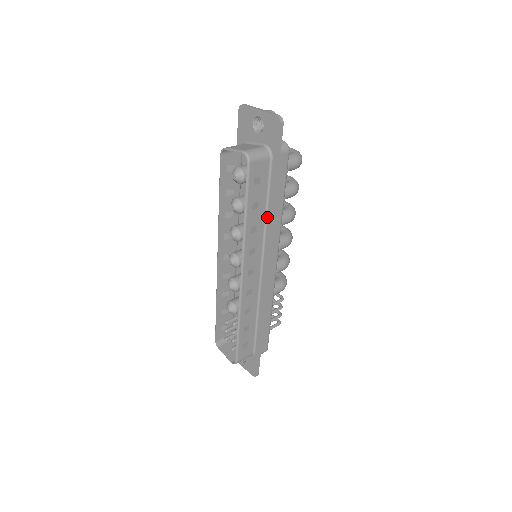
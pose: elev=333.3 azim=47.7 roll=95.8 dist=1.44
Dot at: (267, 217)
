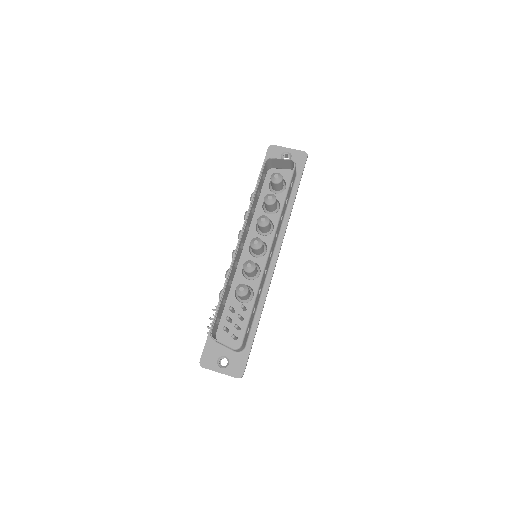
Dot at: (285, 215)
